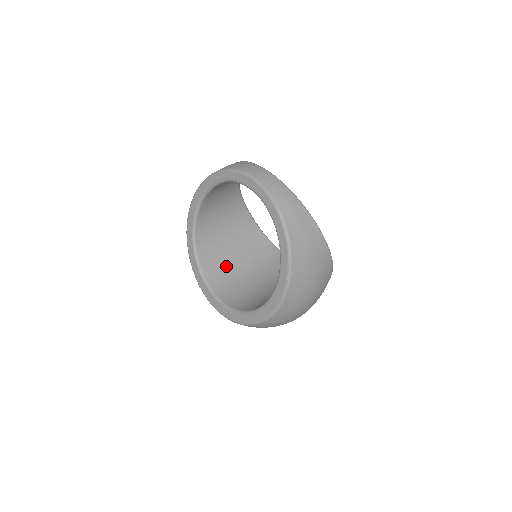
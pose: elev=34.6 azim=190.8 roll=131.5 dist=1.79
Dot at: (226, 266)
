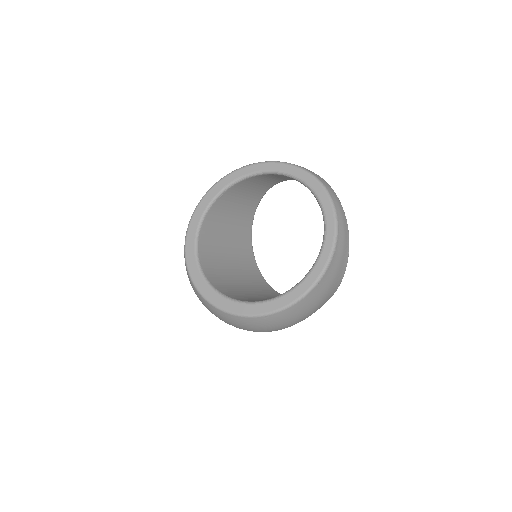
Dot at: (217, 249)
